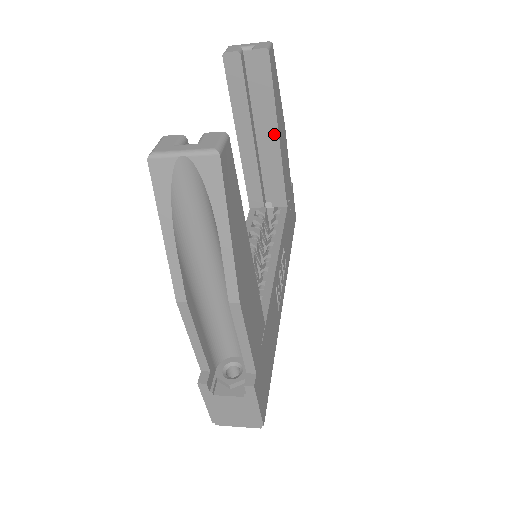
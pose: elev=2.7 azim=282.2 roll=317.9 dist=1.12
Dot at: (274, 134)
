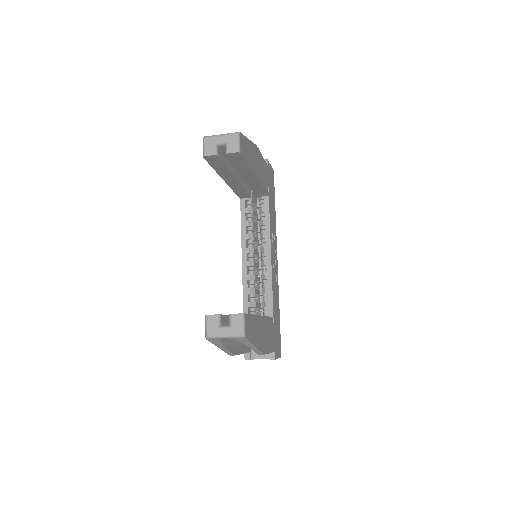
Dot at: (252, 177)
